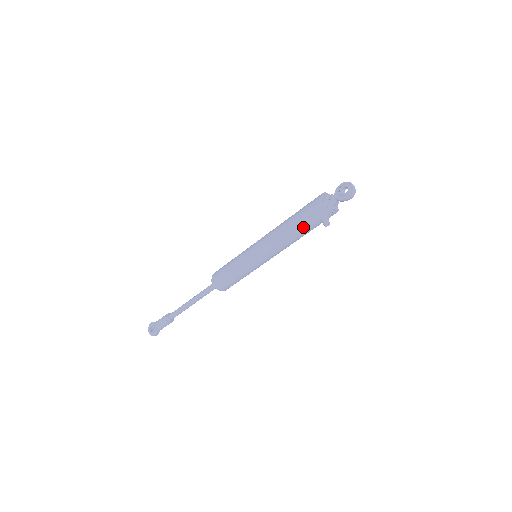
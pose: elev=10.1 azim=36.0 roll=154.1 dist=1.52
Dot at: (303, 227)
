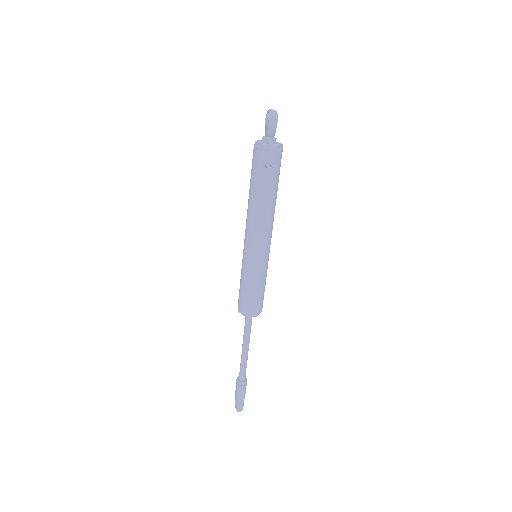
Dot at: (256, 188)
